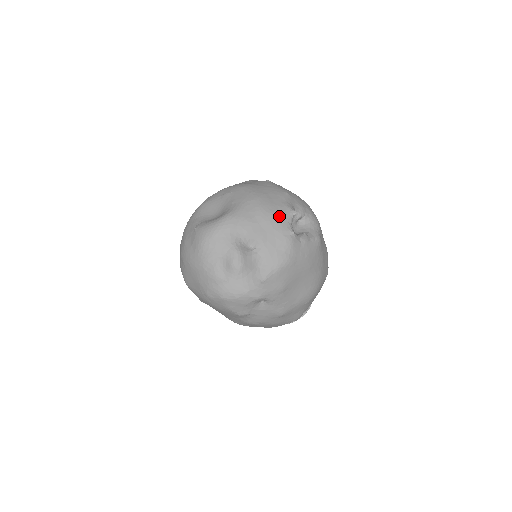
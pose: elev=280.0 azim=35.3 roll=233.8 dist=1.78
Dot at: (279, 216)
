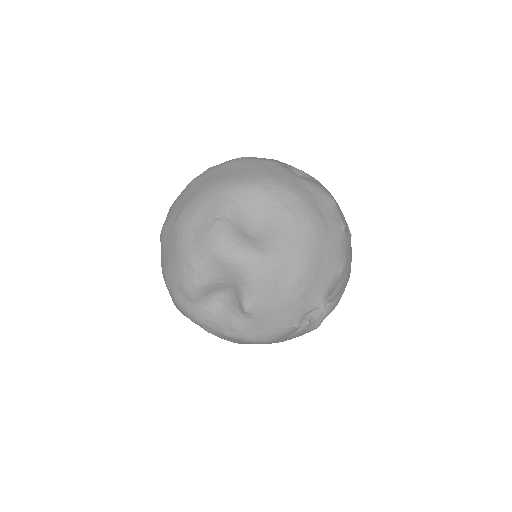
Dot at: (304, 303)
